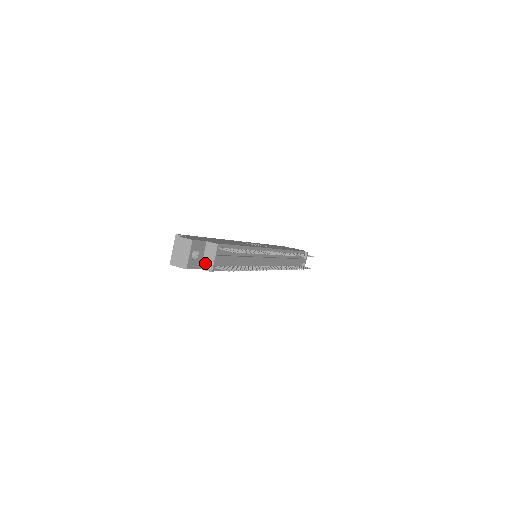
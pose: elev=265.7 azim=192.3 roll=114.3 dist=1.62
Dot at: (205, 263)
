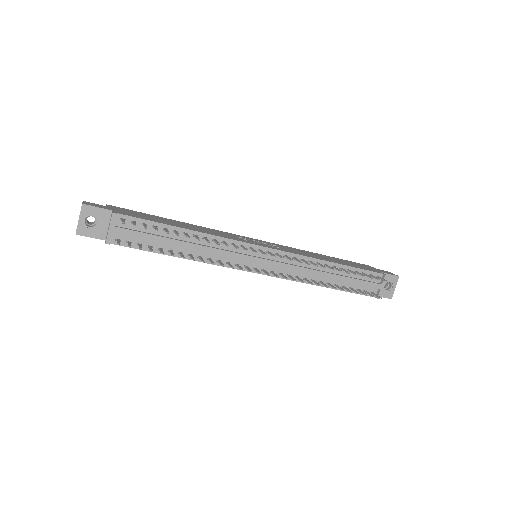
Dot at: occluded
